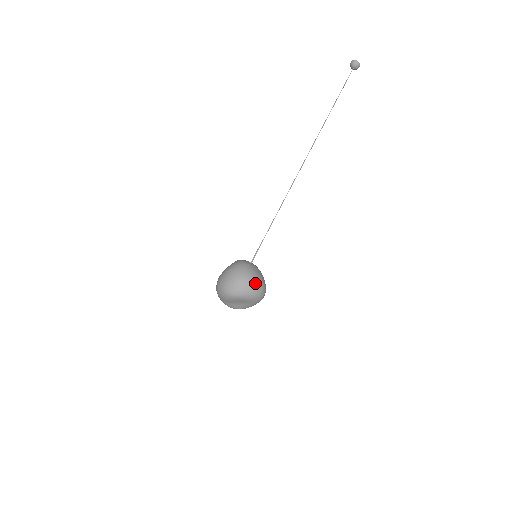
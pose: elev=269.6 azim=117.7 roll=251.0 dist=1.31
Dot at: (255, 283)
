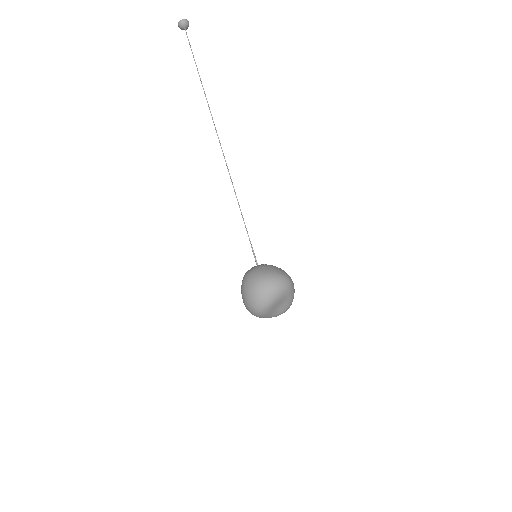
Dot at: (268, 282)
